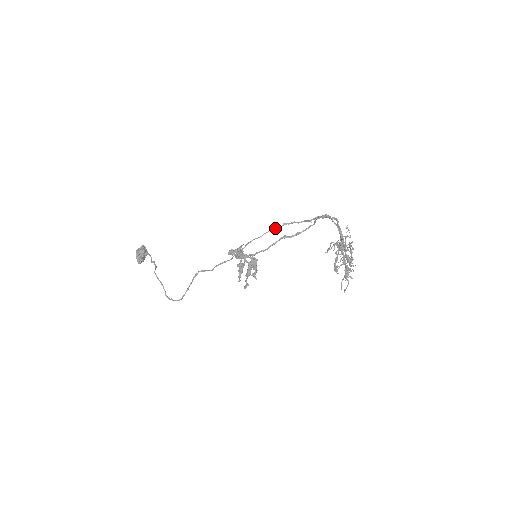
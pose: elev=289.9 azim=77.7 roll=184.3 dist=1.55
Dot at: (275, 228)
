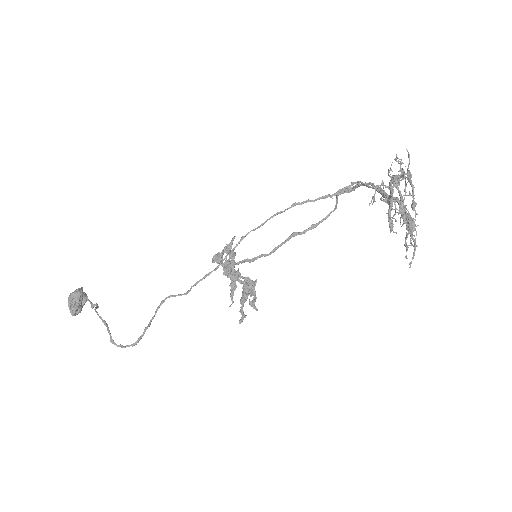
Dot at: (281, 211)
